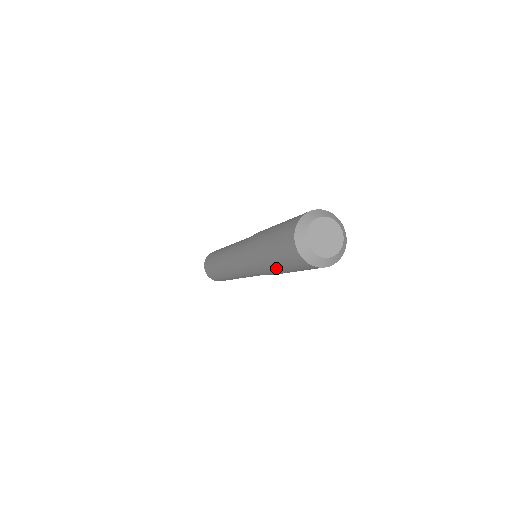
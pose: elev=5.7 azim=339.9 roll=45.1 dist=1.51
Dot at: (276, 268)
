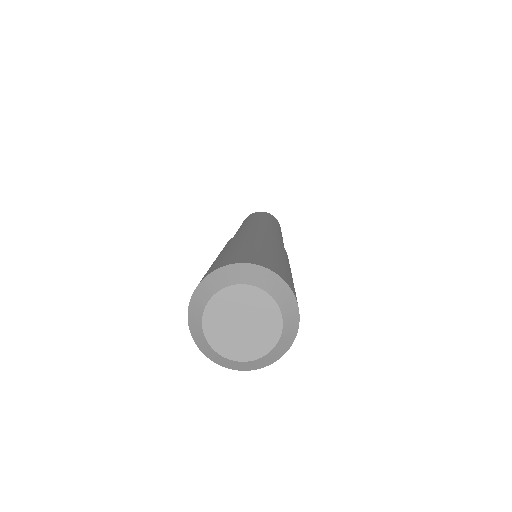
Dot at: occluded
